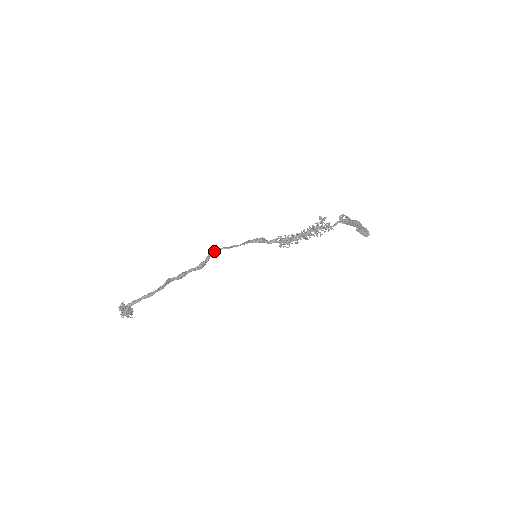
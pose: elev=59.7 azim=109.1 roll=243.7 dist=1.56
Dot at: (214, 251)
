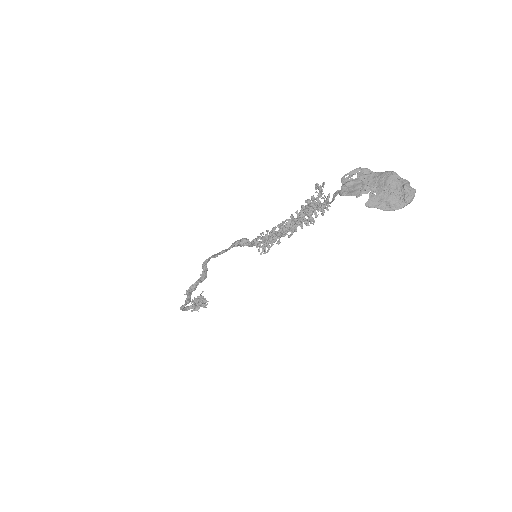
Dot at: (205, 262)
